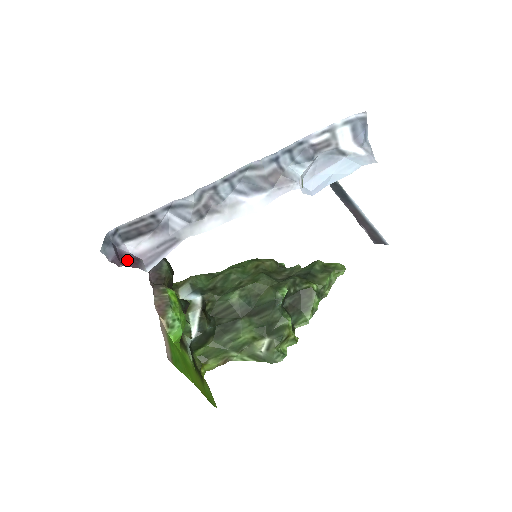
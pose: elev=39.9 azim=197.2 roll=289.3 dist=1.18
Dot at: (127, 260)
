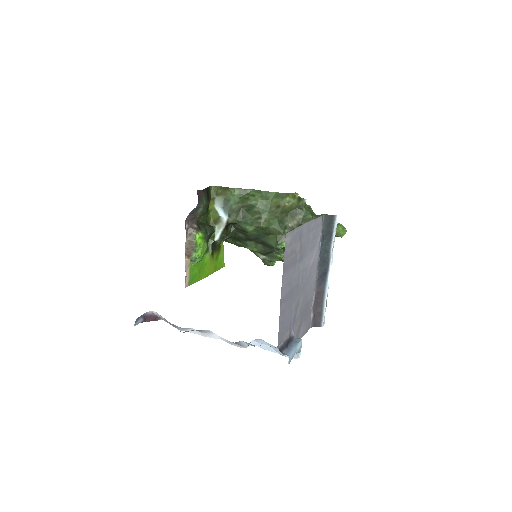
Dot at: (150, 318)
